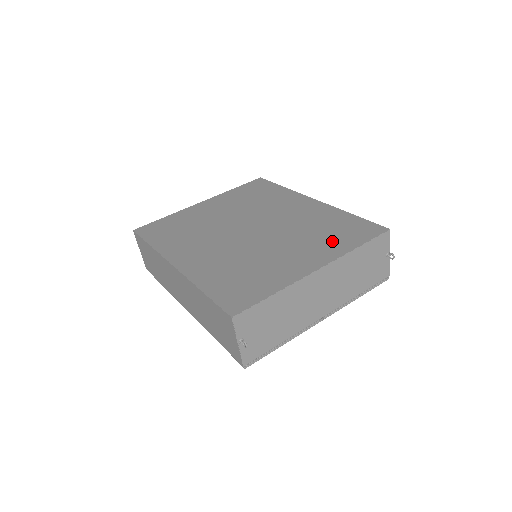
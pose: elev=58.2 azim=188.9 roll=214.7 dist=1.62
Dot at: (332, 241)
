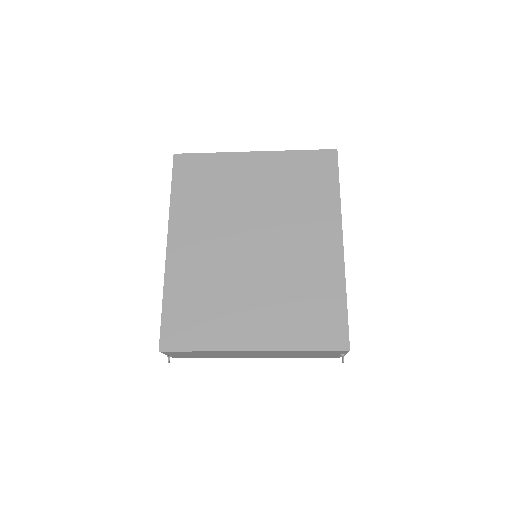
Dot at: (294, 324)
